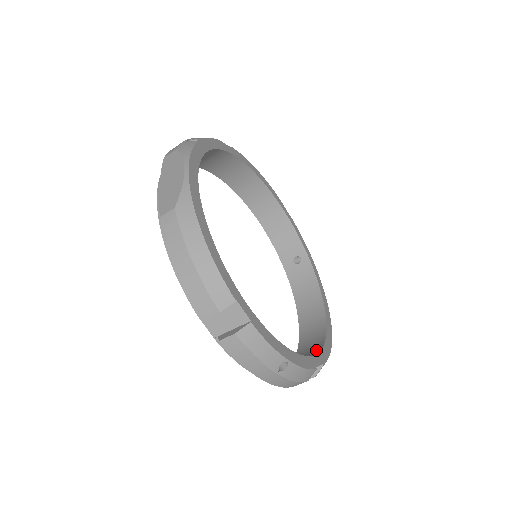
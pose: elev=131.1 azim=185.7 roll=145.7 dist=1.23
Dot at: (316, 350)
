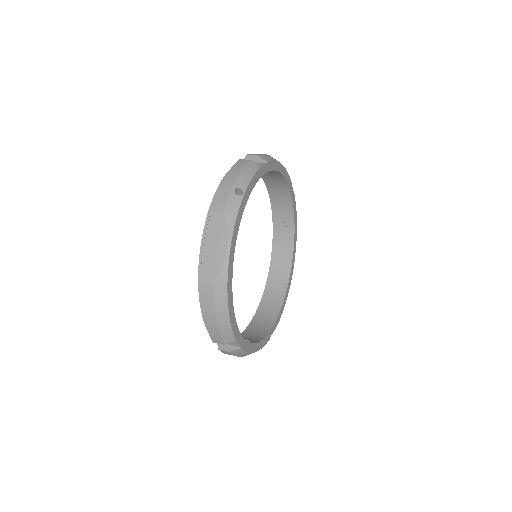
Dot at: (274, 315)
